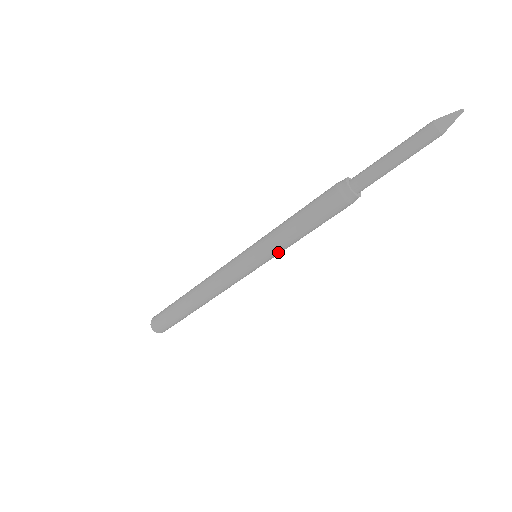
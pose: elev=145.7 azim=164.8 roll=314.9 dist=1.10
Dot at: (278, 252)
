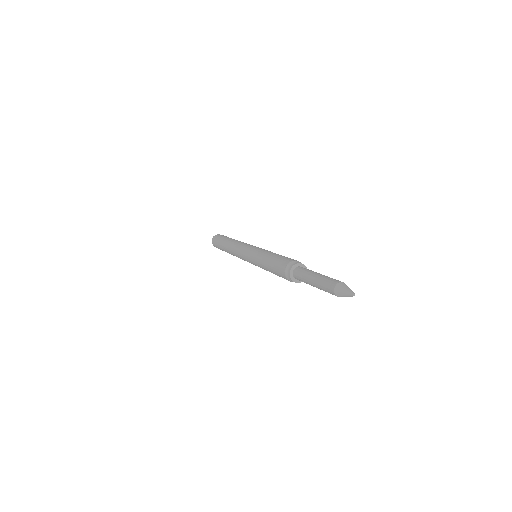
Dot at: occluded
